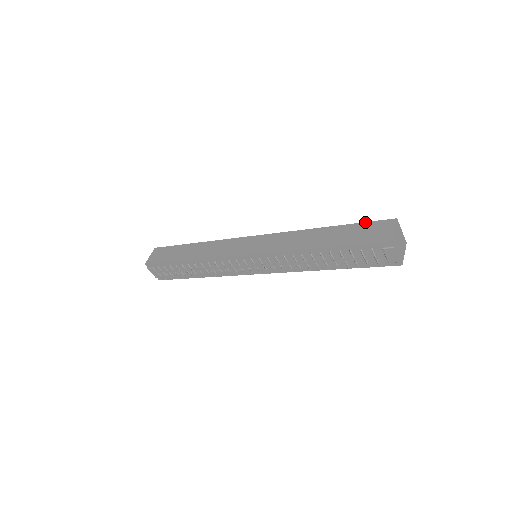
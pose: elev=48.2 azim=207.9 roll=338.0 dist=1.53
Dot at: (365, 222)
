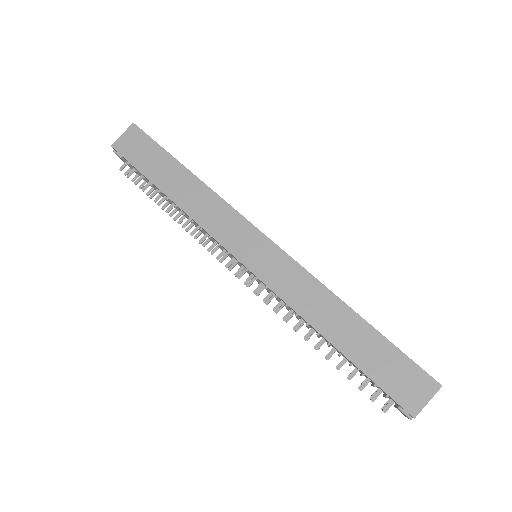
Dot at: (405, 354)
